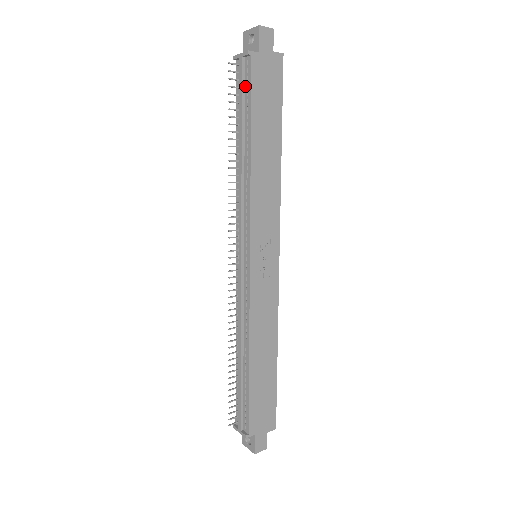
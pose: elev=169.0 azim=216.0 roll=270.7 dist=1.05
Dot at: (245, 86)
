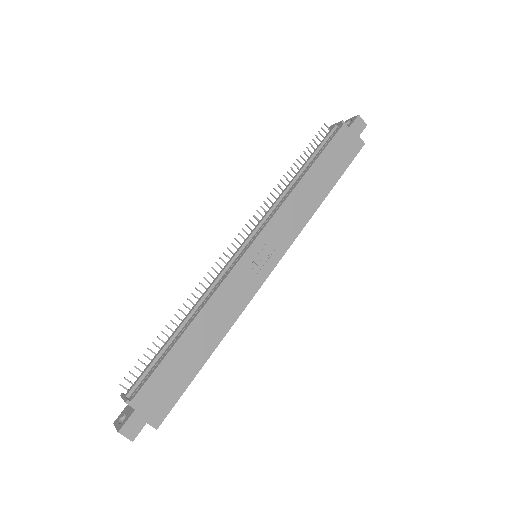
Dot at: (327, 141)
